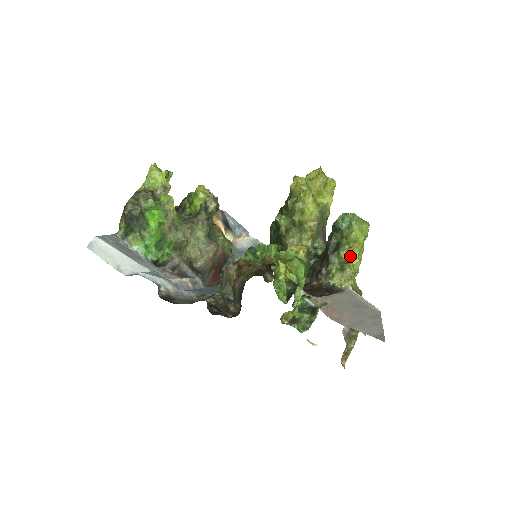
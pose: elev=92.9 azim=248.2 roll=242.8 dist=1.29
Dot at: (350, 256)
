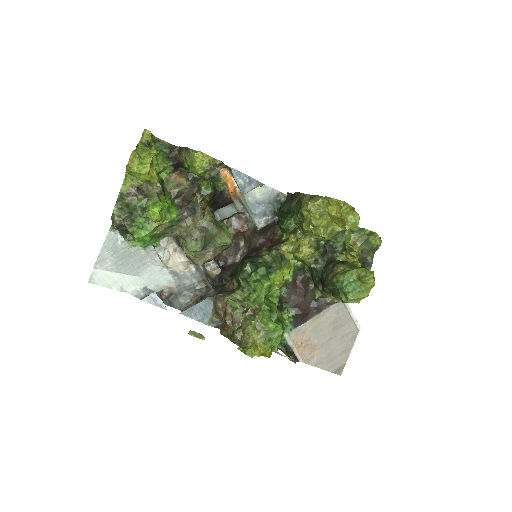
Dot at: occluded
